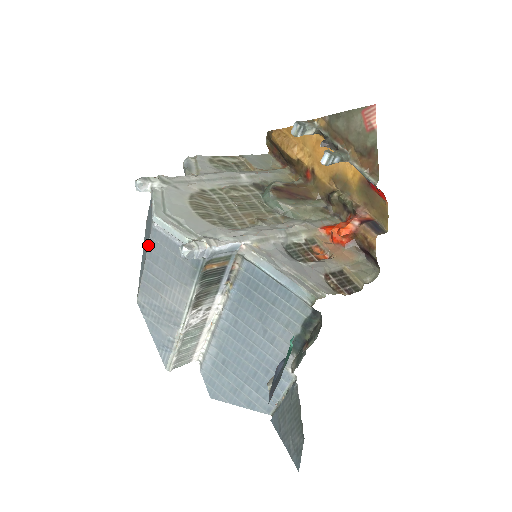
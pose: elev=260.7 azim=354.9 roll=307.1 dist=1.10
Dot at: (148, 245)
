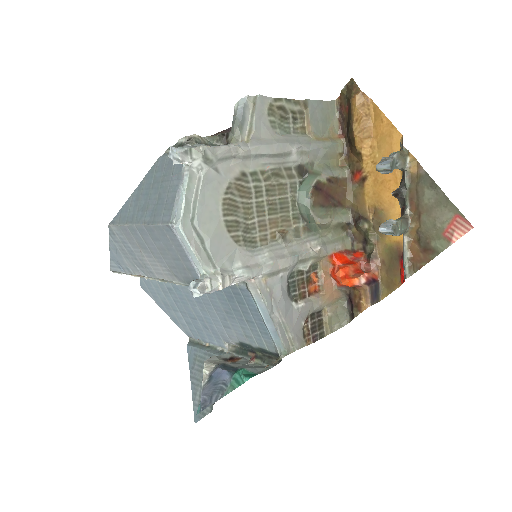
Dot at: (154, 225)
